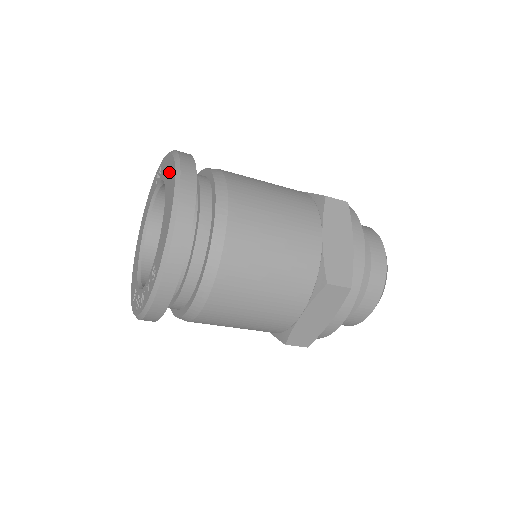
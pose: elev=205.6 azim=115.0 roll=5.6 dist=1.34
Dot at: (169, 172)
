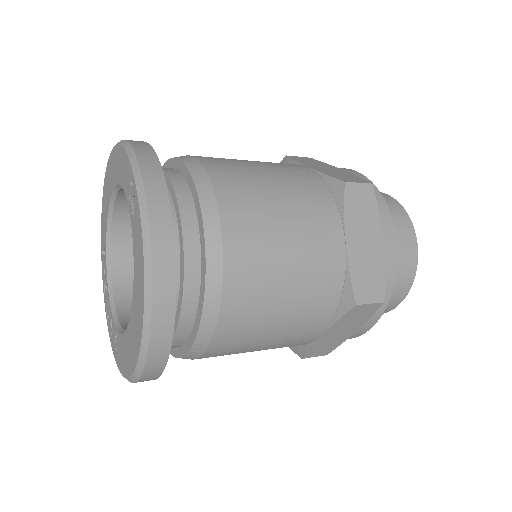
Dot at: (138, 296)
